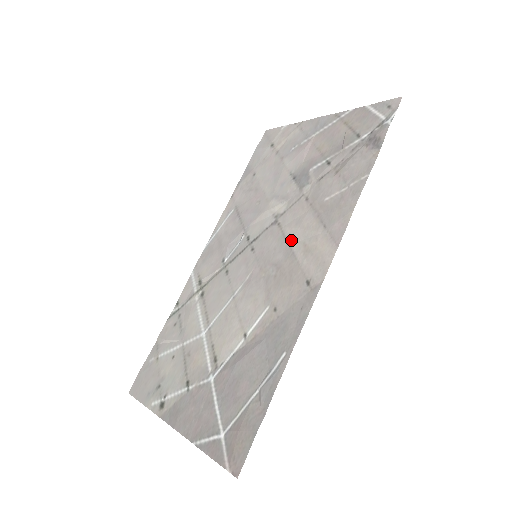
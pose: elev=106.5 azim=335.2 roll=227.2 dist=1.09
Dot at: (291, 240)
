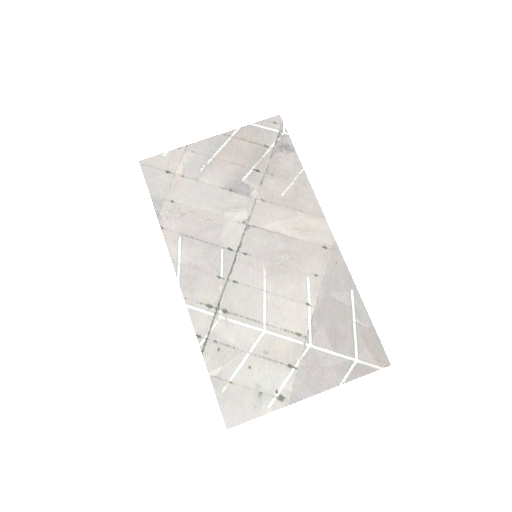
Dot at: (280, 231)
